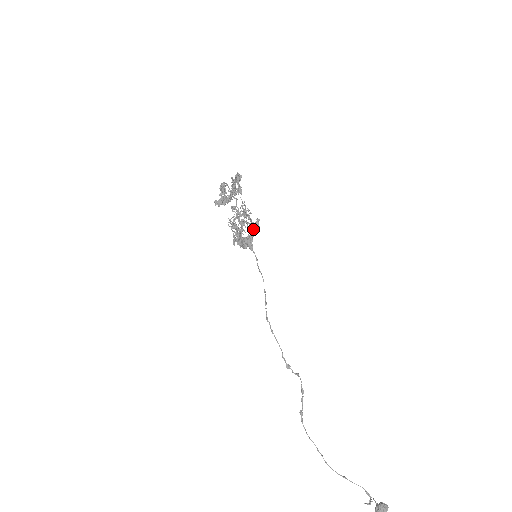
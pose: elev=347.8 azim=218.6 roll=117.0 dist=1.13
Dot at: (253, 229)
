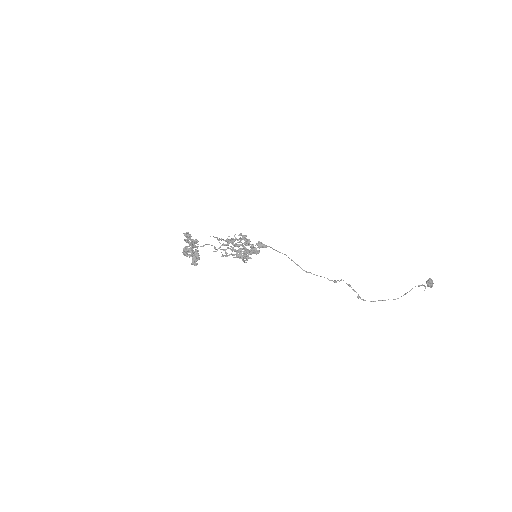
Dot at: (245, 242)
